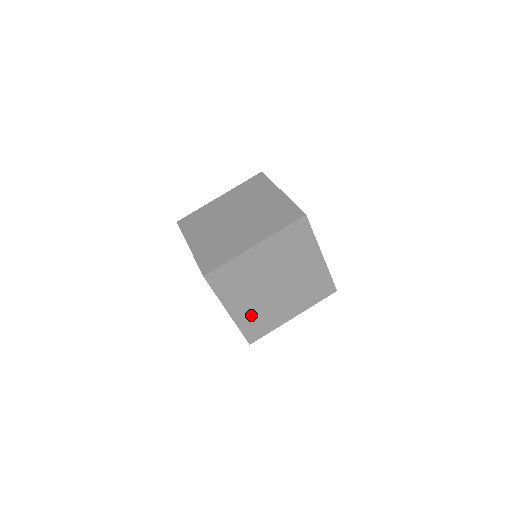
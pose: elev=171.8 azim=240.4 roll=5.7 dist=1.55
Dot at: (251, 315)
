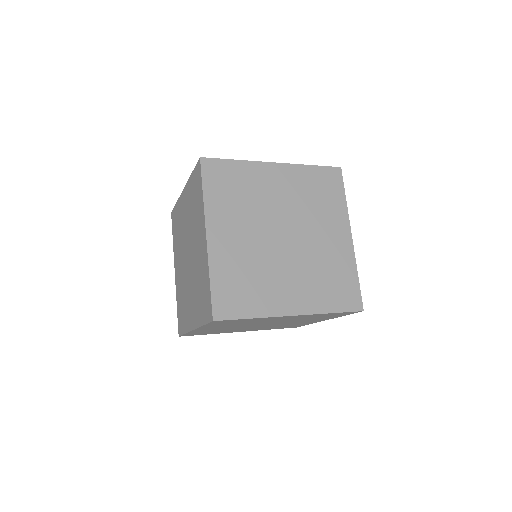
Dot at: (268, 328)
